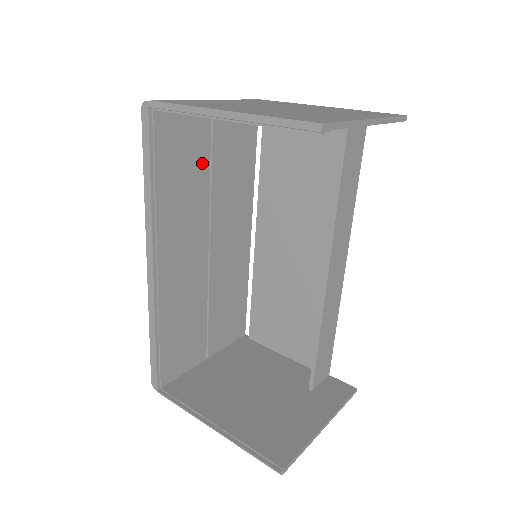
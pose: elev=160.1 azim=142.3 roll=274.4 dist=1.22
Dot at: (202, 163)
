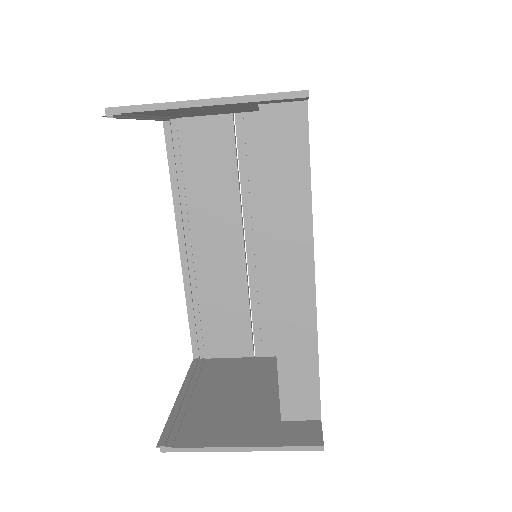
Dot at: (227, 165)
